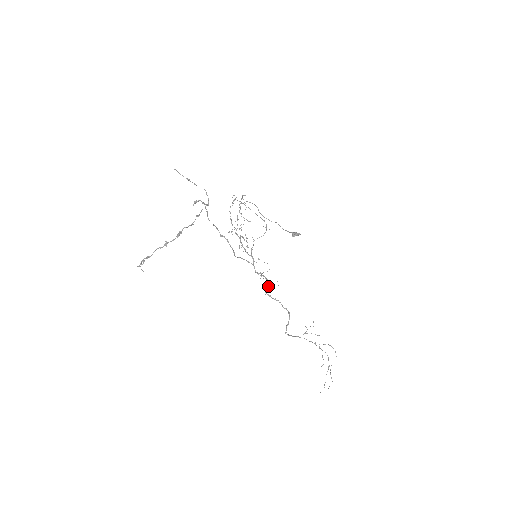
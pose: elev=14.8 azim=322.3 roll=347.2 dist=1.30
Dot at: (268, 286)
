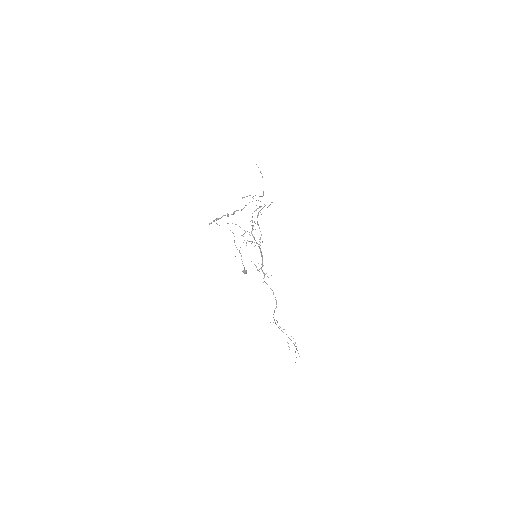
Dot at: (264, 277)
